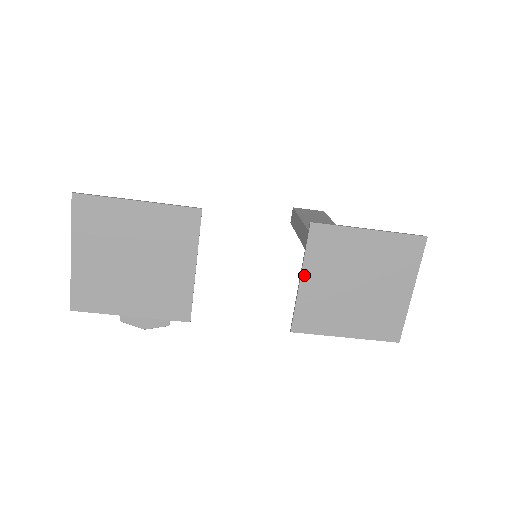
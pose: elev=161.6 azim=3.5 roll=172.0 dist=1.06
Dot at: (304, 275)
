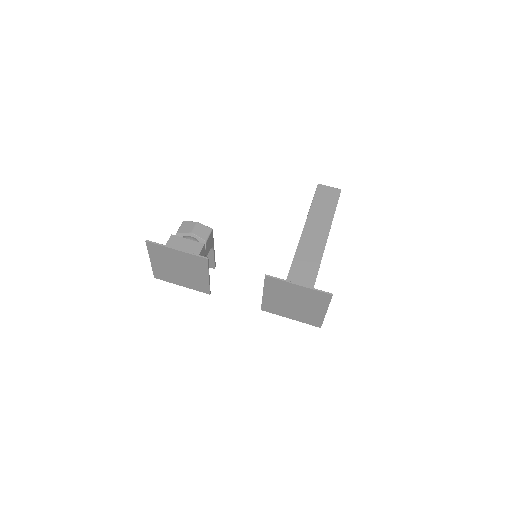
Dot at: (265, 293)
